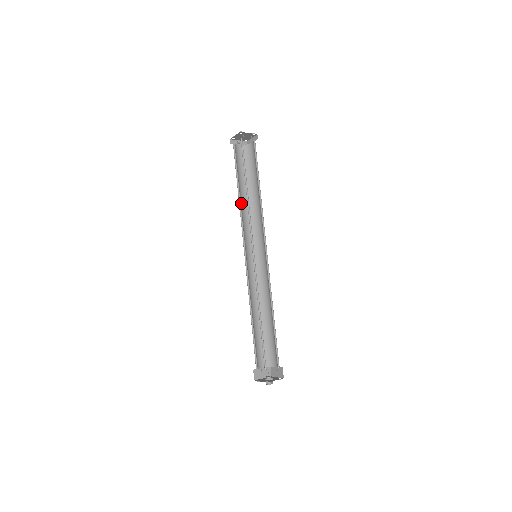
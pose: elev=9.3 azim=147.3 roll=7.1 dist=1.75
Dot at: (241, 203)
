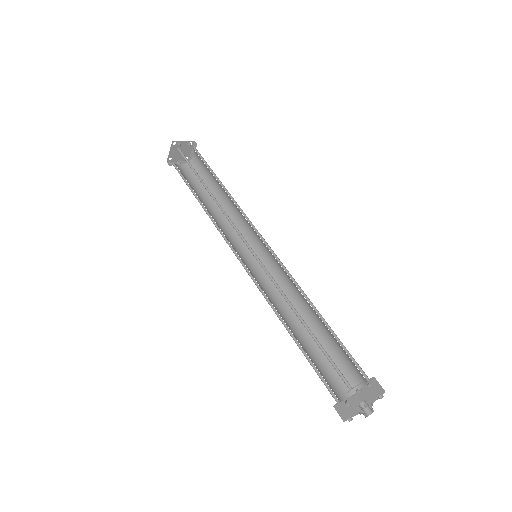
Dot at: (209, 213)
